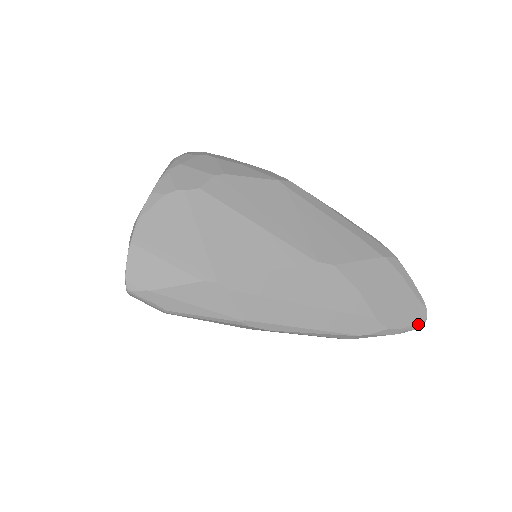
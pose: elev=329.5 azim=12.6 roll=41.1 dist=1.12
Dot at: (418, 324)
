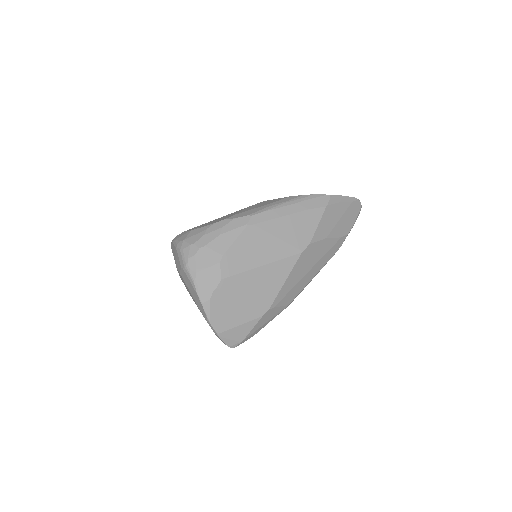
Dot at: (359, 212)
